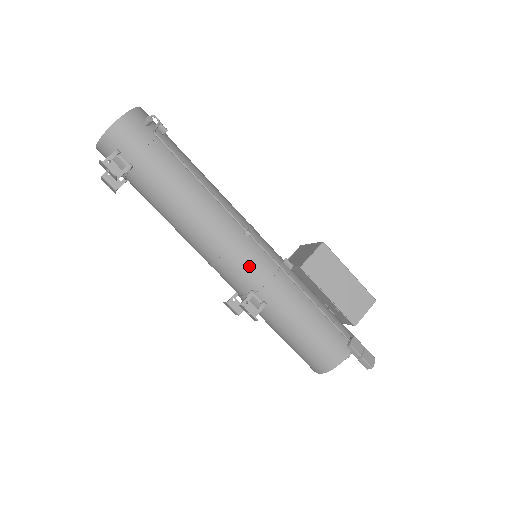
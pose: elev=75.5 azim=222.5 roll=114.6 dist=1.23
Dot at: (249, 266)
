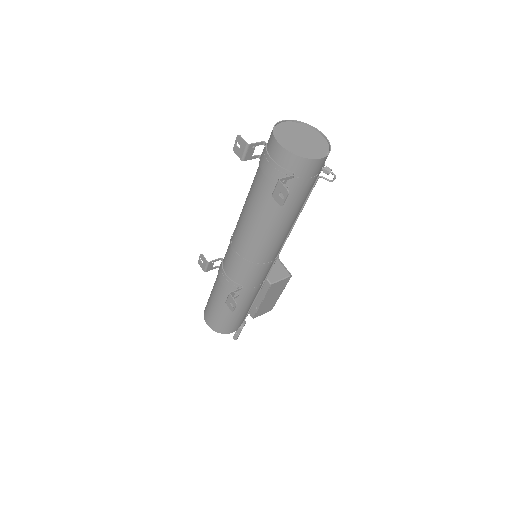
Dot at: (257, 276)
